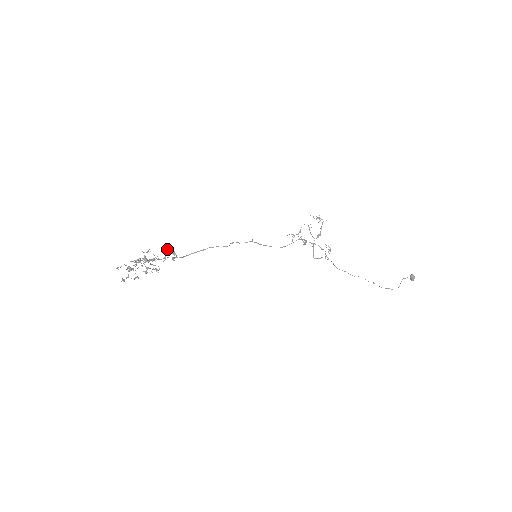
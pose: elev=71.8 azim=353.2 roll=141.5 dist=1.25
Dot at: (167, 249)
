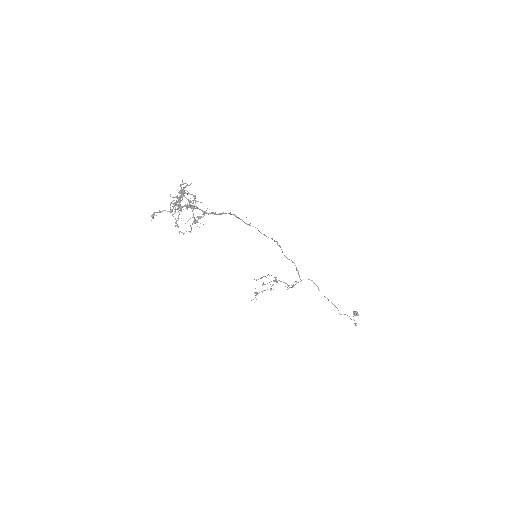
Dot at: (187, 221)
